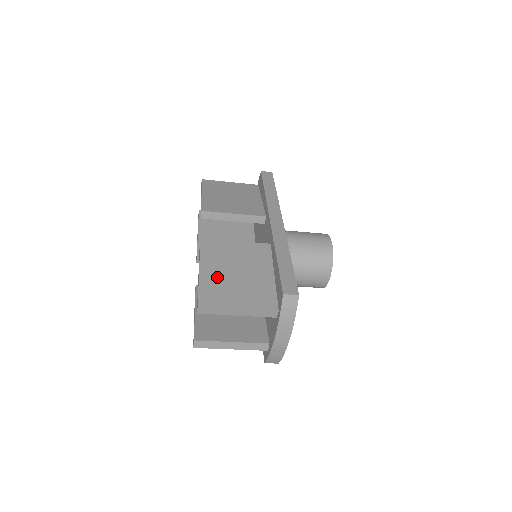
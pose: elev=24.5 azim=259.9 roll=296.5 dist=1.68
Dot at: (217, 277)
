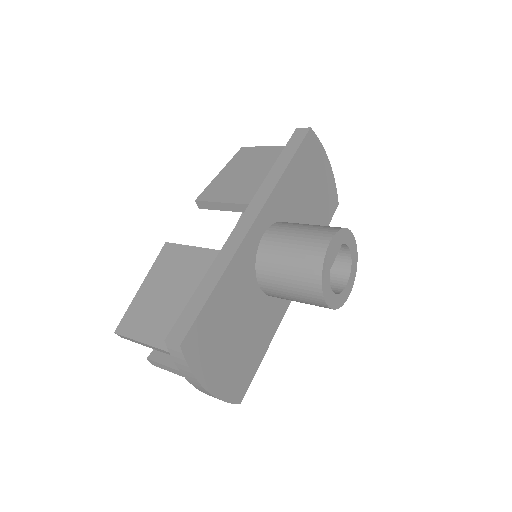
Dot at: (150, 297)
